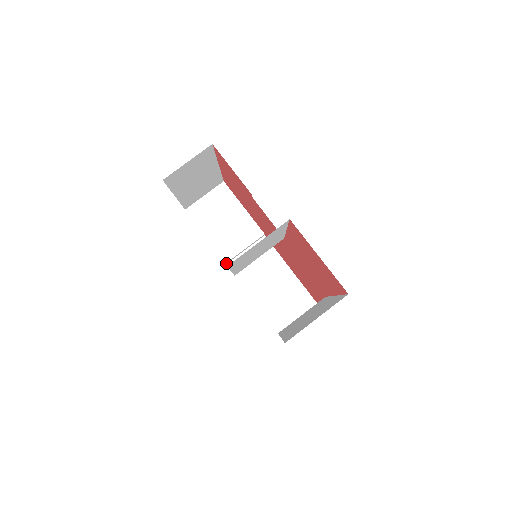
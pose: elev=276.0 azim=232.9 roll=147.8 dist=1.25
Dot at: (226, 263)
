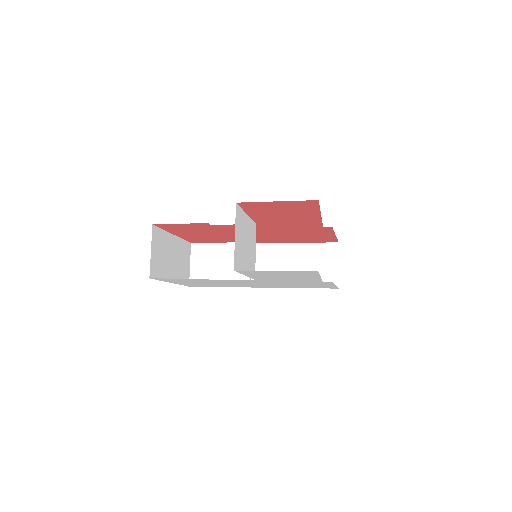
Dot at: occluded
